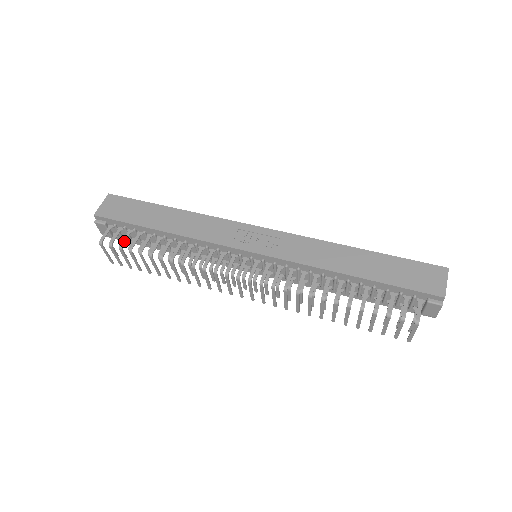
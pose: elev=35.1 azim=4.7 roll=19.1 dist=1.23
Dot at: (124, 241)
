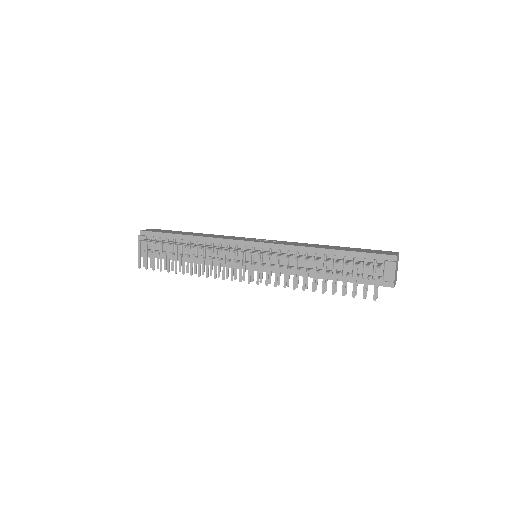
Dot at: (158, 241)
